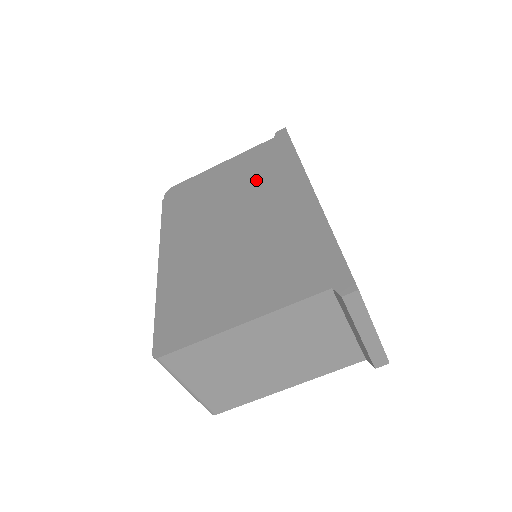
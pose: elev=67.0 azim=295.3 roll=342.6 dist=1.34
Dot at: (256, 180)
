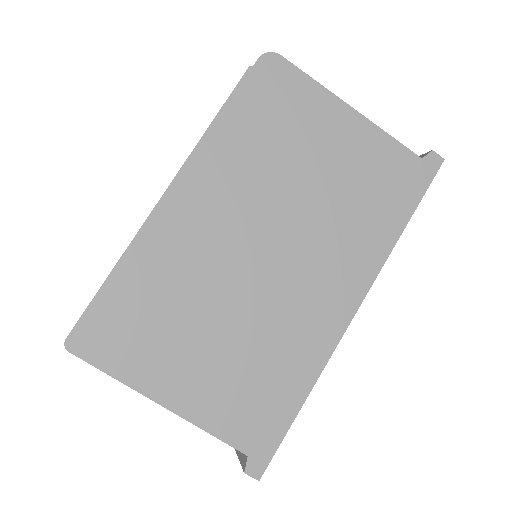
Dot at: (342, 212)
